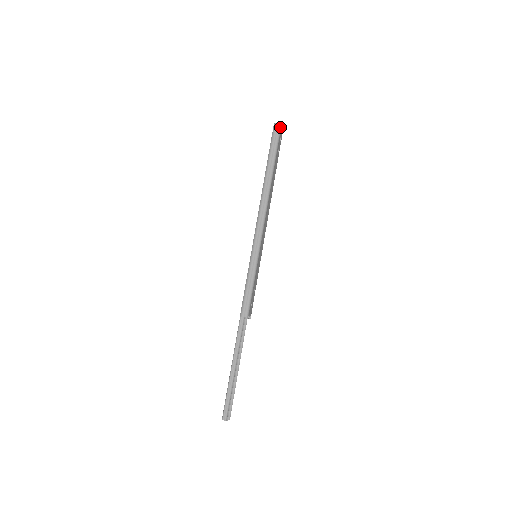
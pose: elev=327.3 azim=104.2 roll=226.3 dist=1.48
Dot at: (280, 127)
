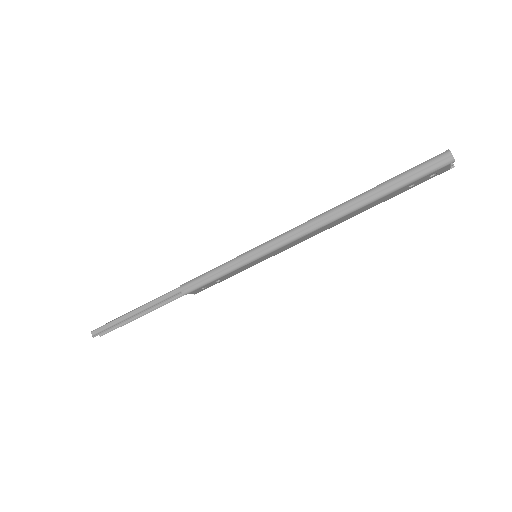
Dot at: (448, 162)
